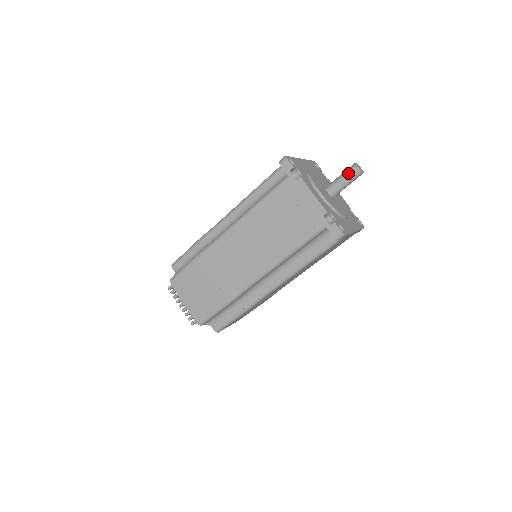
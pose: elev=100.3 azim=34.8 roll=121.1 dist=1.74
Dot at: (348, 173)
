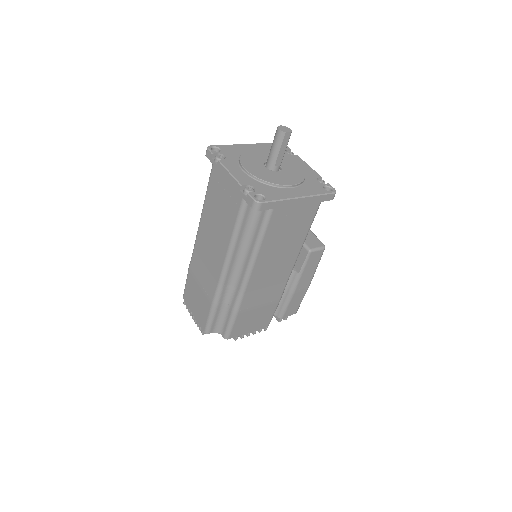
Dot at: (274, 139)
